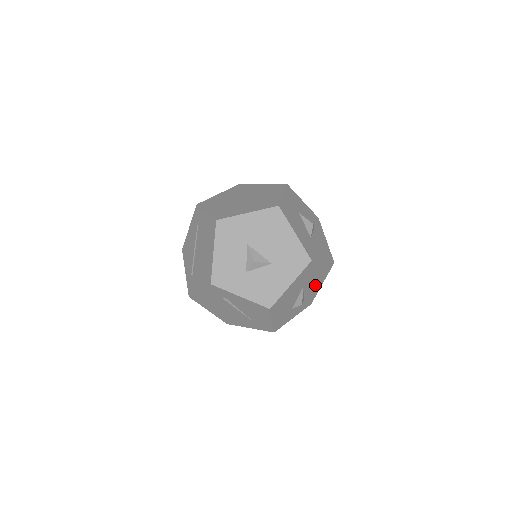
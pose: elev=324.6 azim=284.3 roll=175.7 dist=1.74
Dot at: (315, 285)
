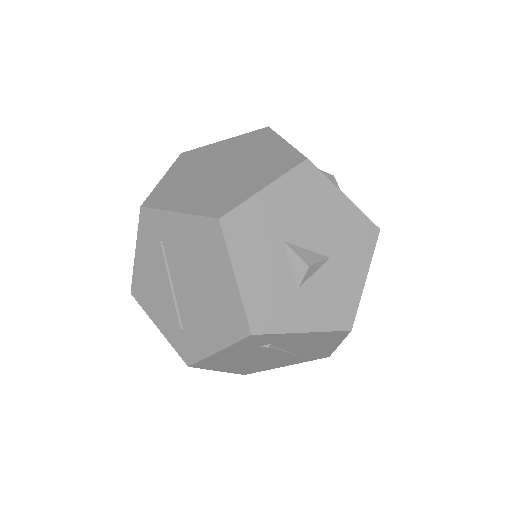
Dot at: occluded
